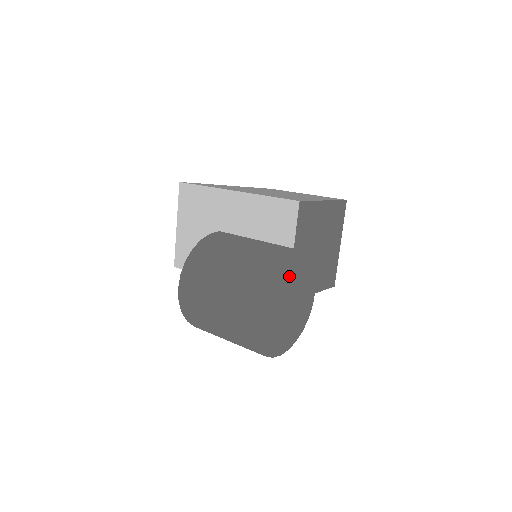
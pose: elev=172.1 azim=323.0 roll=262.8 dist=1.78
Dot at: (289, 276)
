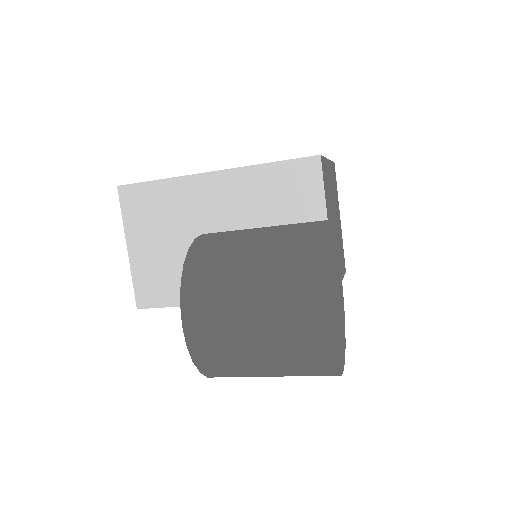
Dot at: (331, 259)
